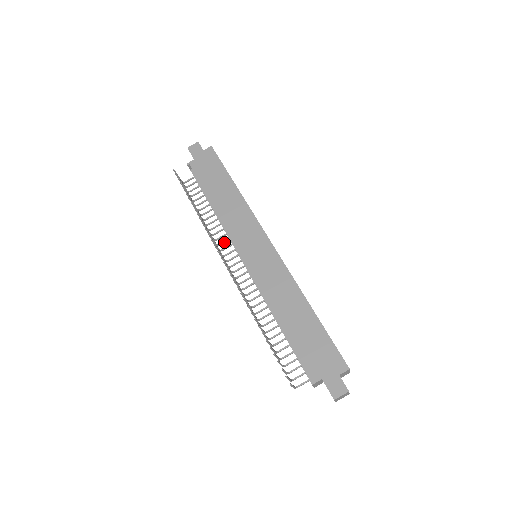
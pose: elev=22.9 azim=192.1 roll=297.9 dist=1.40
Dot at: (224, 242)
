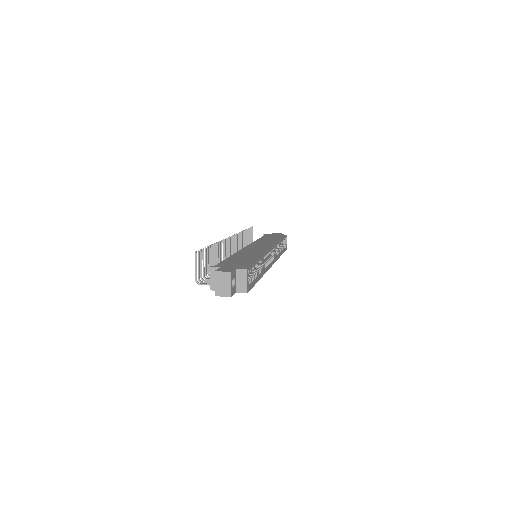
Dot at: occluded
